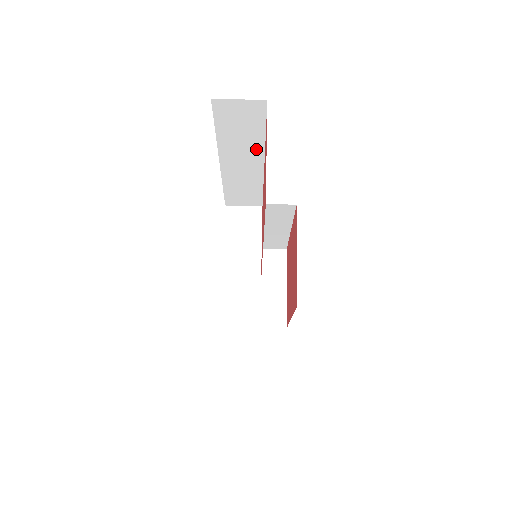
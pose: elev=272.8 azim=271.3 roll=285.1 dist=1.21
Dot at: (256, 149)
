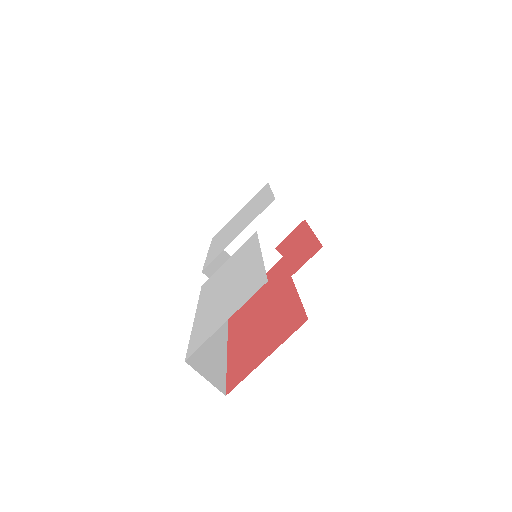
Dot at: occluded
